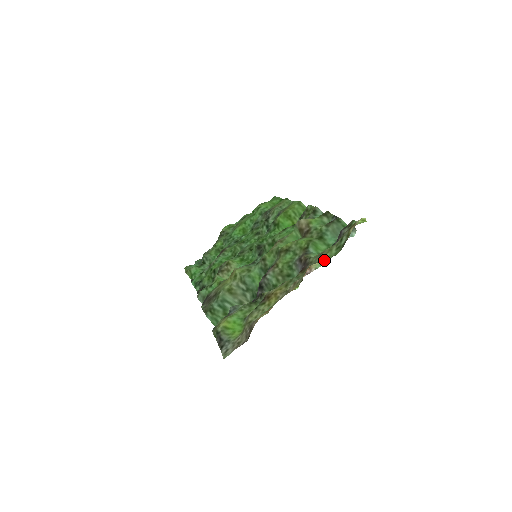
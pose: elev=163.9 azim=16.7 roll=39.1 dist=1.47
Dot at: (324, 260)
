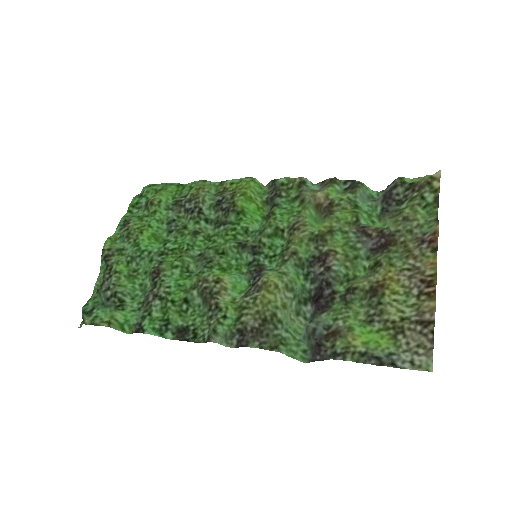
Dot at: (438, 221)
